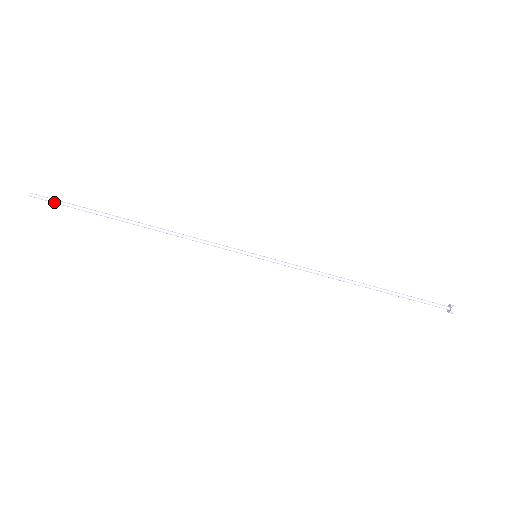
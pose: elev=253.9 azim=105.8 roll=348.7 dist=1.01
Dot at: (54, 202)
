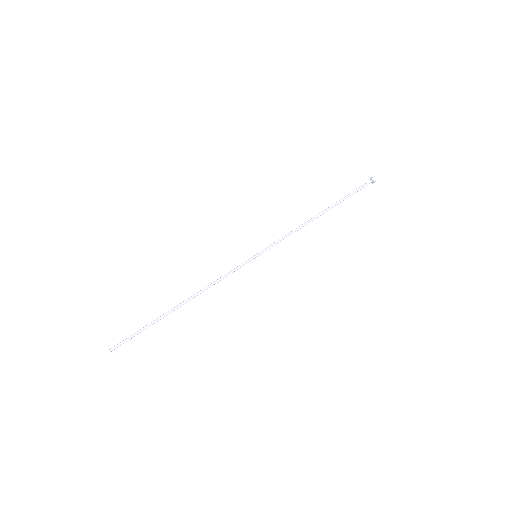
Dot at: (126, 340)
